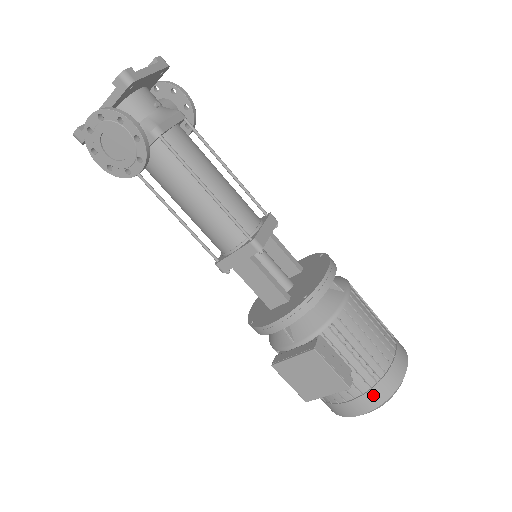
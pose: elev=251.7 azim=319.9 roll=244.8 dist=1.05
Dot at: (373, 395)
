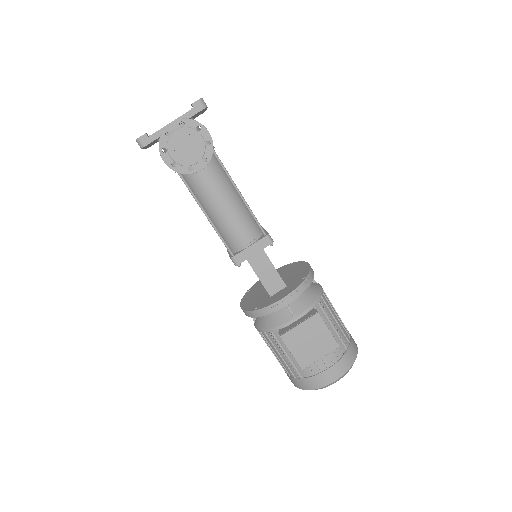
Dot at: (345, 359)
